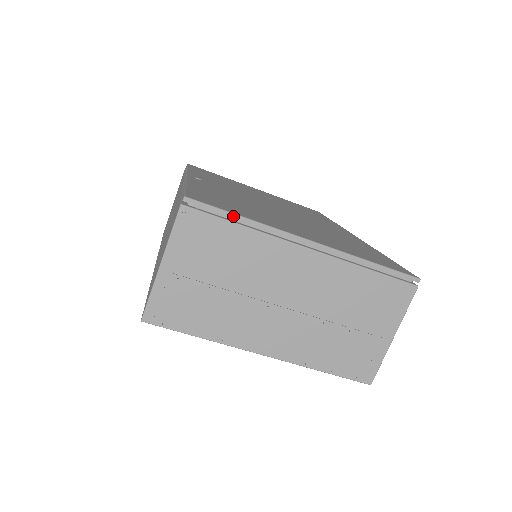
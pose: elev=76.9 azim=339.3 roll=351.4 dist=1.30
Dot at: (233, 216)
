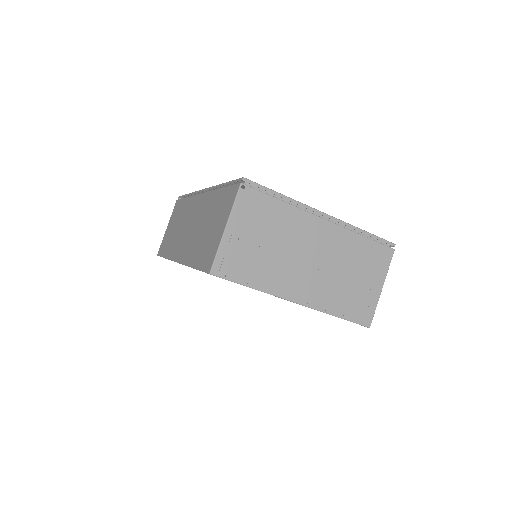
Dot at: (275, 193)
